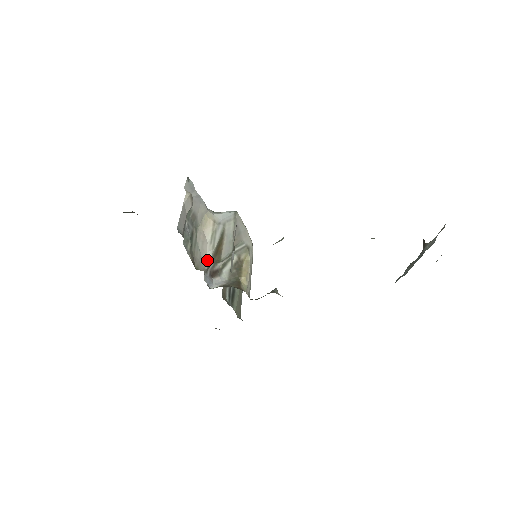
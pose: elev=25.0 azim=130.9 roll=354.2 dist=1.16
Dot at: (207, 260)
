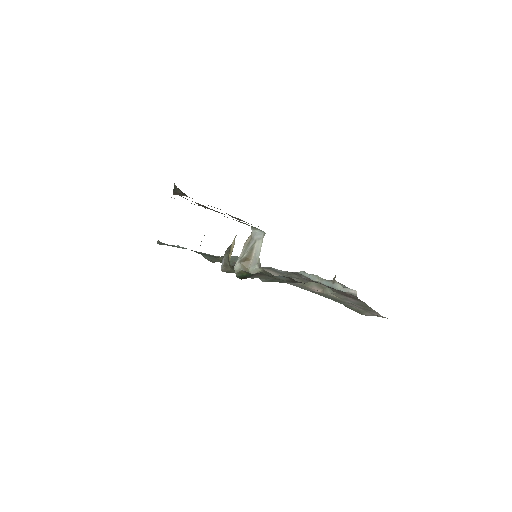
Dot at: (236, 262)
